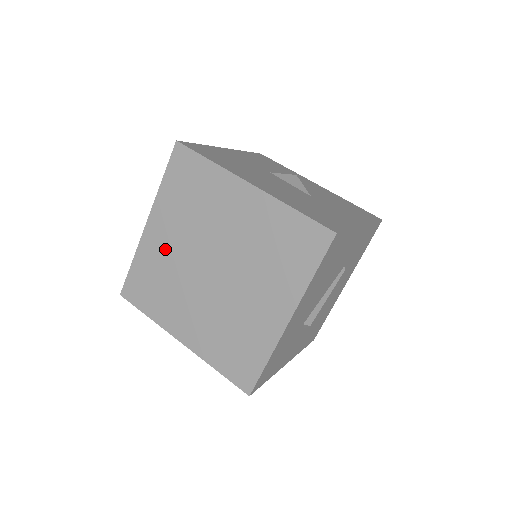
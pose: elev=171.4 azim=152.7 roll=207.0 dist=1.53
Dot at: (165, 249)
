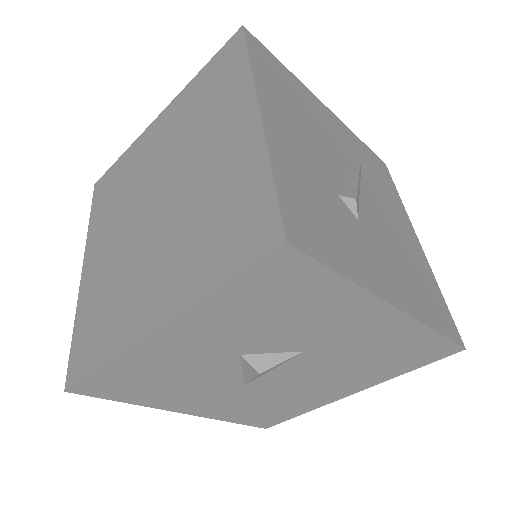
Dot at: (104, 263)
